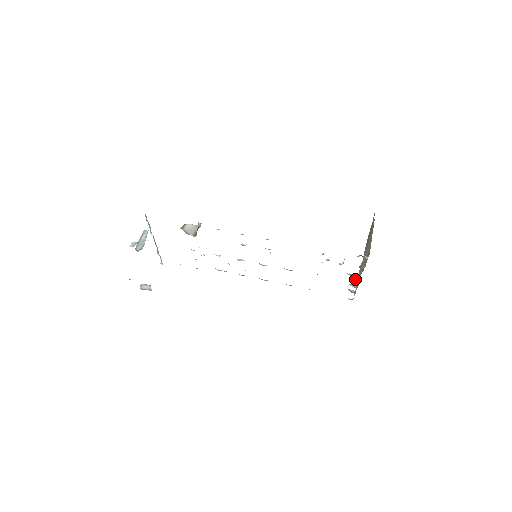
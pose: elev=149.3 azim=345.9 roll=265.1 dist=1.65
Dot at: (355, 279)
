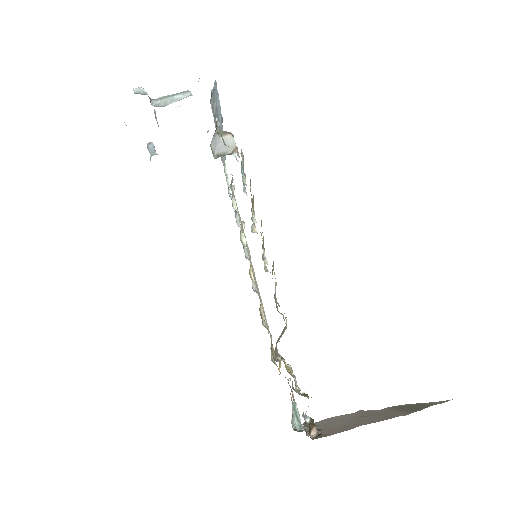
Dot at: occluded
